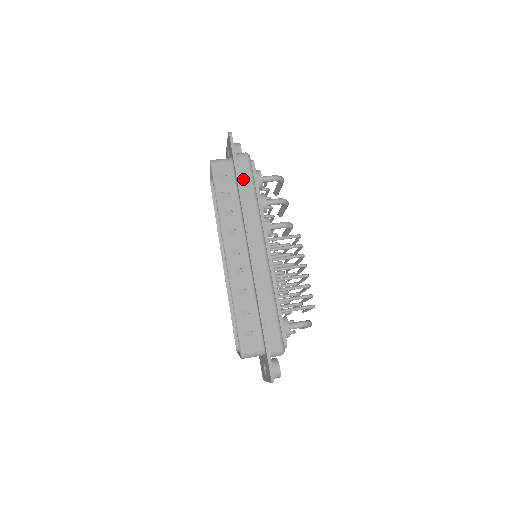
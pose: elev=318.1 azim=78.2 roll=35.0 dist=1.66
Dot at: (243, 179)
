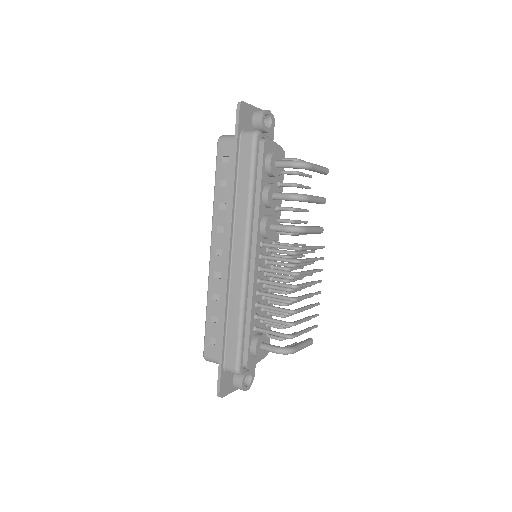
Dot at: (241, 167)
